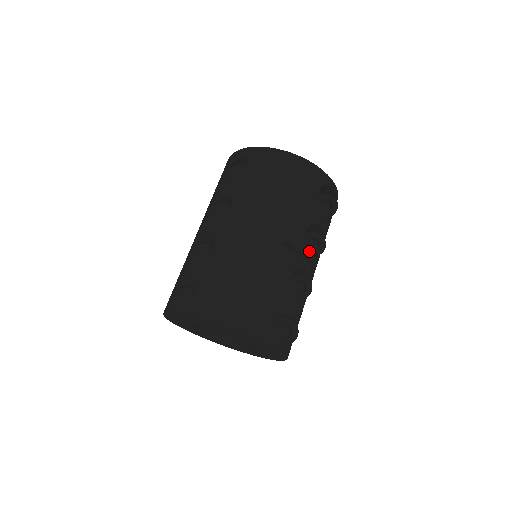
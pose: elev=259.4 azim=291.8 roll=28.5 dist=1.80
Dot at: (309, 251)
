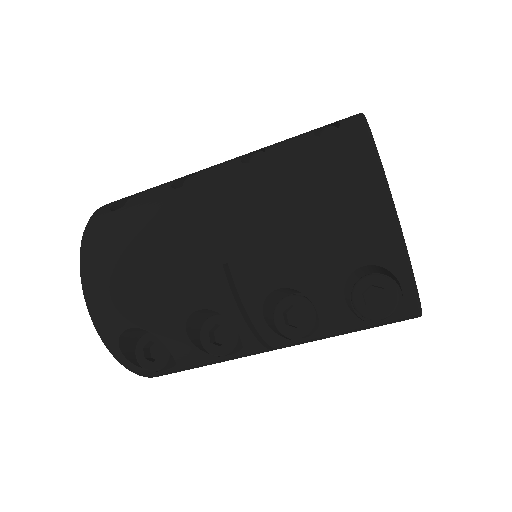
Dot at: (261, 313)
